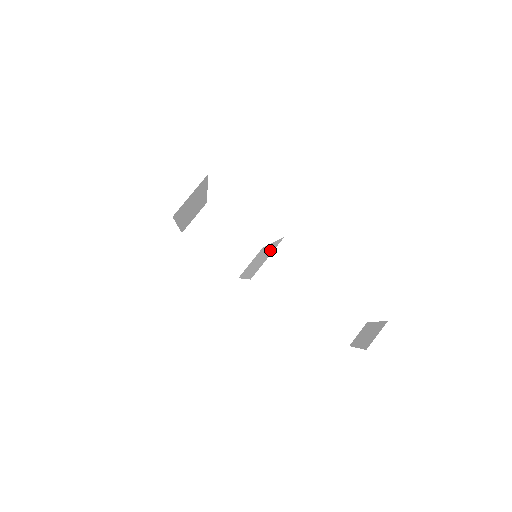
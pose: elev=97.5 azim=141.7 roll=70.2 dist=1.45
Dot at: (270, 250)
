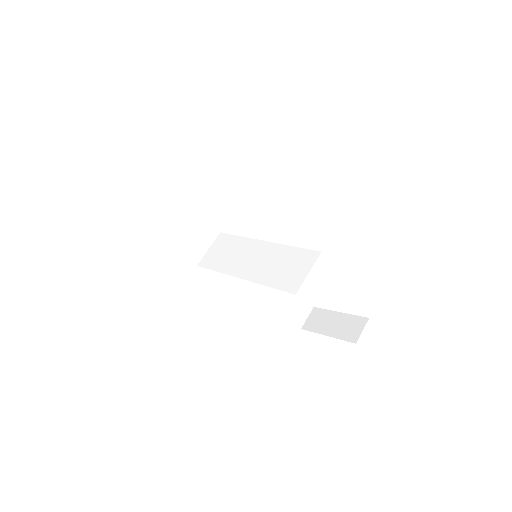
Dot at: (292, 258)
